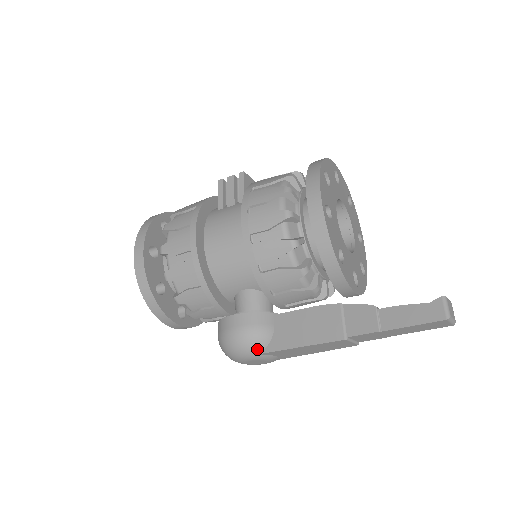
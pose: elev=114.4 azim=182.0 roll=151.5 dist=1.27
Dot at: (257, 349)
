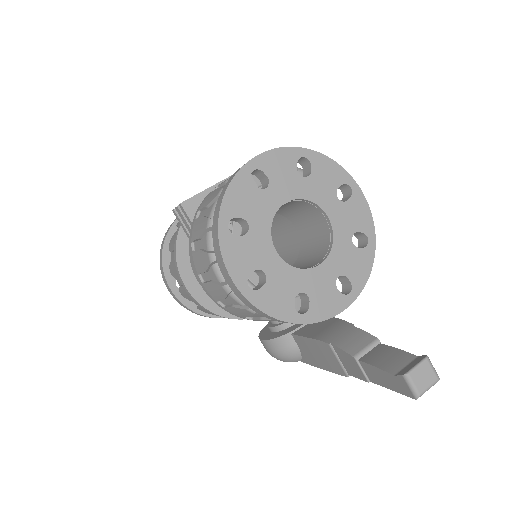
Dot at: (295, 361)
